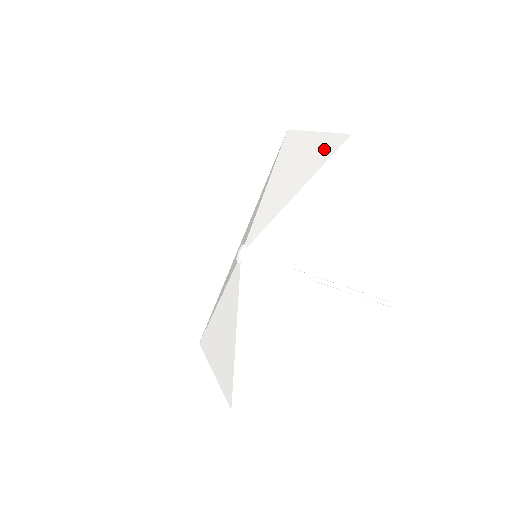
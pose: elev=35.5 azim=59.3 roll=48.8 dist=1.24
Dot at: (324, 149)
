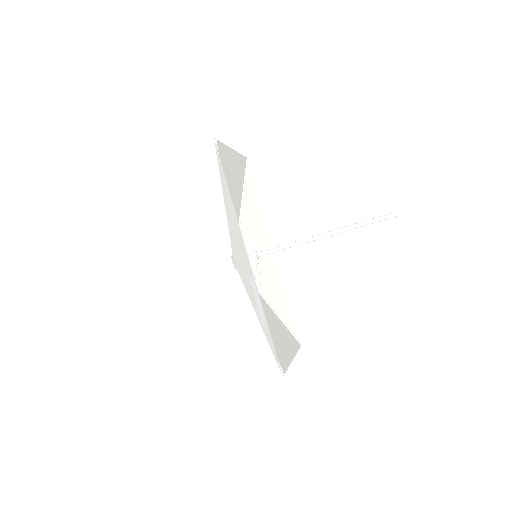
Dot at: (222, 158)
